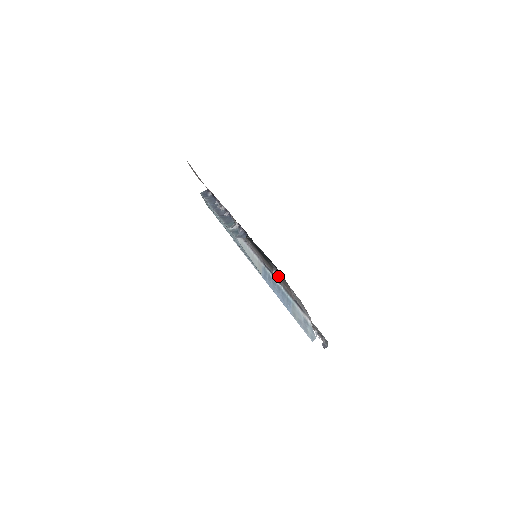
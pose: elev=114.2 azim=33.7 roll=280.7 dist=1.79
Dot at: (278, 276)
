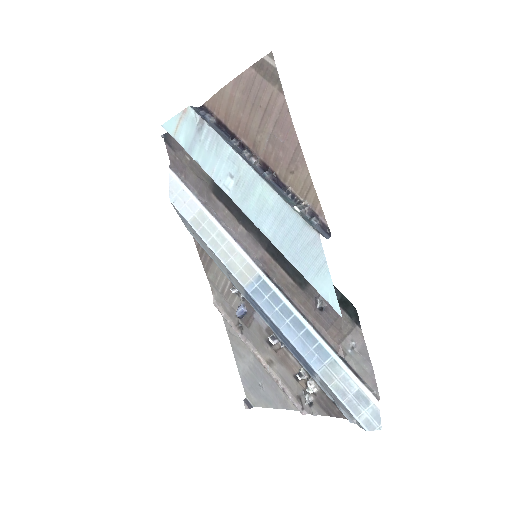
Dot at: (315, 309)
